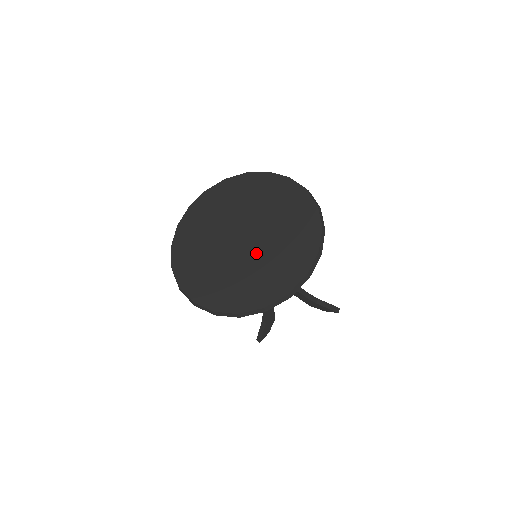
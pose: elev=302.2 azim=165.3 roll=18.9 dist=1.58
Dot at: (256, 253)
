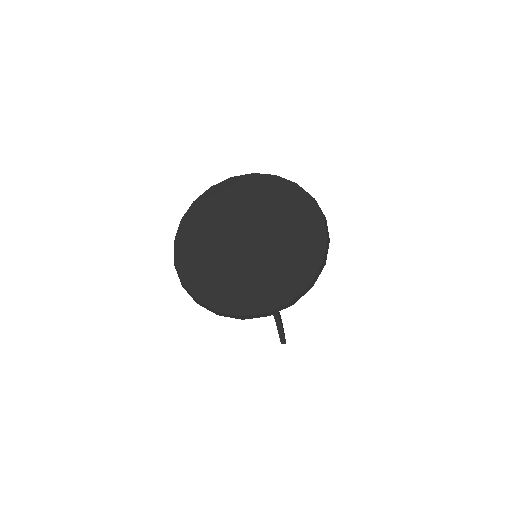
Dot at: (272, 239)
